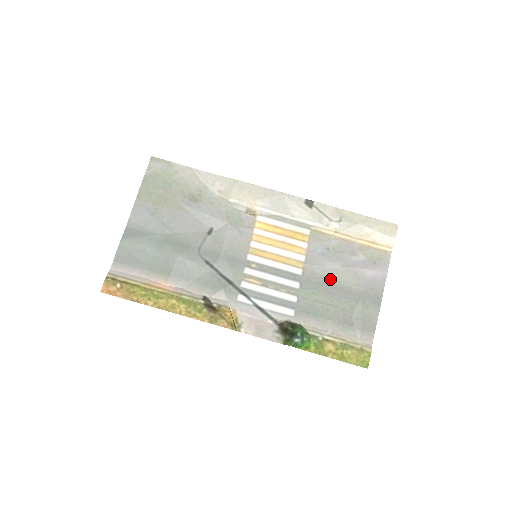
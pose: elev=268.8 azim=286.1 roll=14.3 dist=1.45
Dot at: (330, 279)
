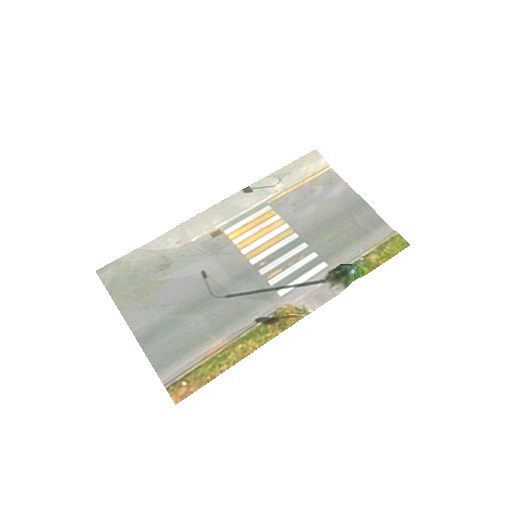
Dot at: (319, 220)
